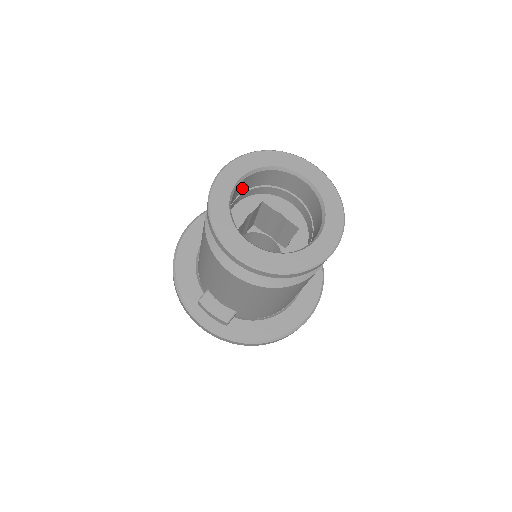
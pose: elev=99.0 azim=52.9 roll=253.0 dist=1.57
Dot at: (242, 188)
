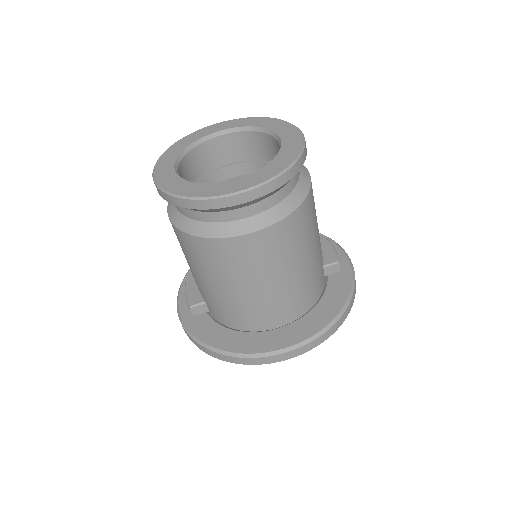
Dot at: (234, 151)
